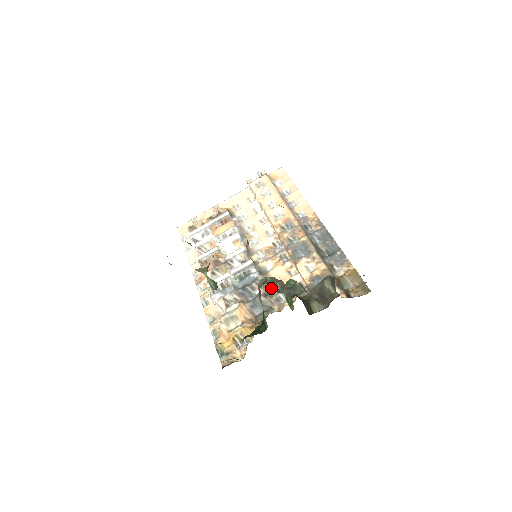
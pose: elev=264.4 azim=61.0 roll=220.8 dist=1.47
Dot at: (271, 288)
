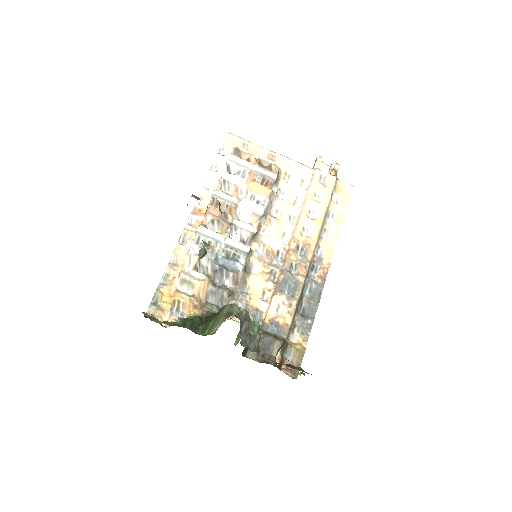
Dot at: (239, 291)
